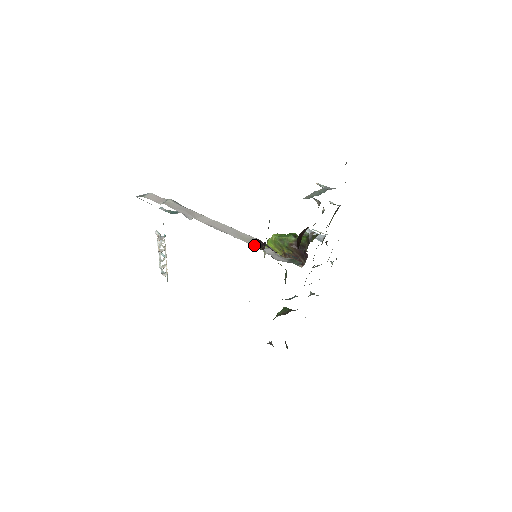
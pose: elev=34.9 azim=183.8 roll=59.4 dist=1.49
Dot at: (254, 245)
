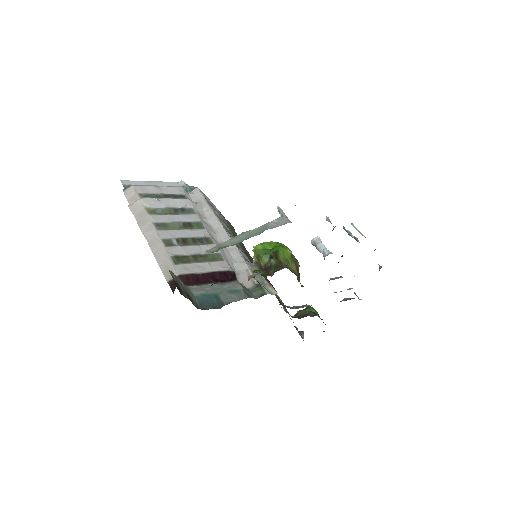
Dot at: (170, 285)
